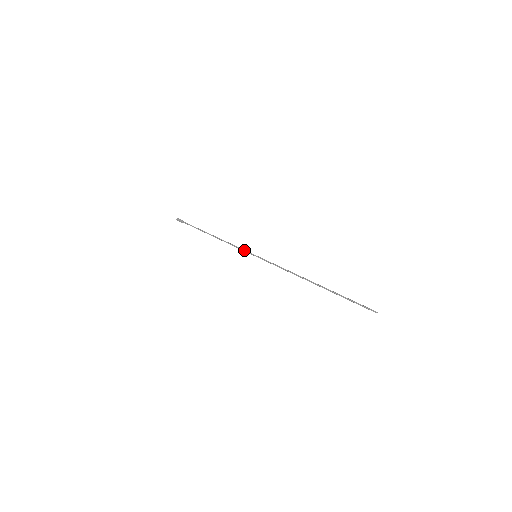
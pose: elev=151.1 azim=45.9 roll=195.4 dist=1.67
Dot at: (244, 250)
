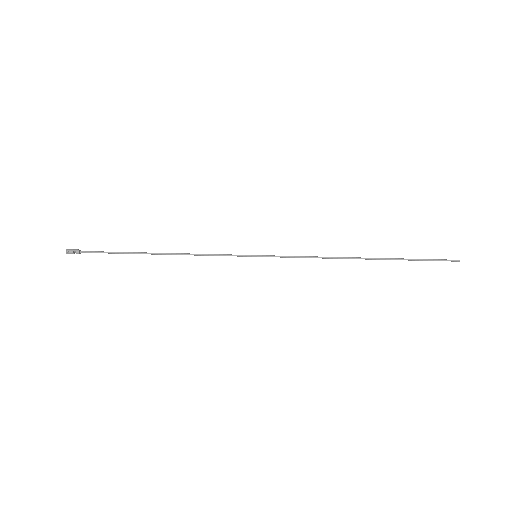
Dot at: occluded
